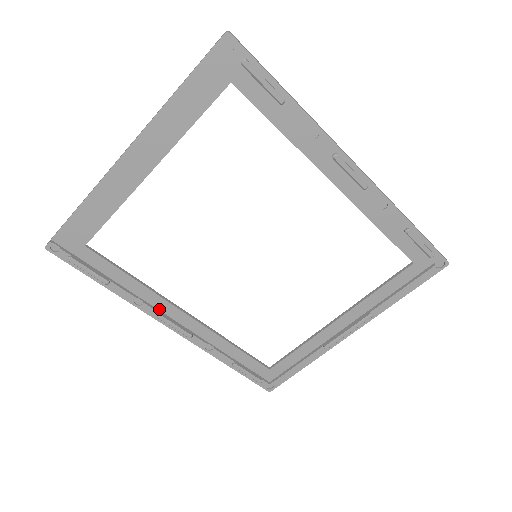
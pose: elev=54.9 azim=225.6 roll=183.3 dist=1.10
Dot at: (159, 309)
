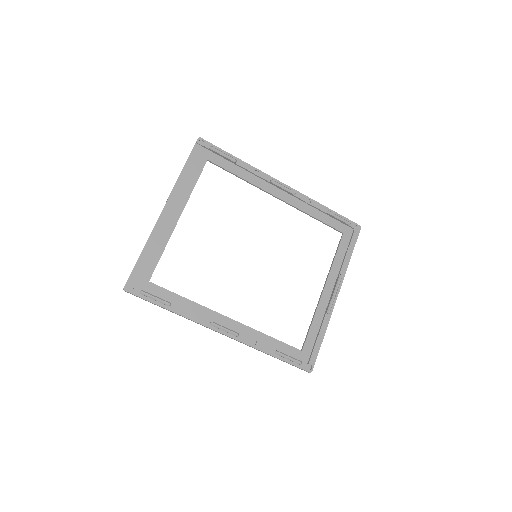
Dot at: (209, 320)
